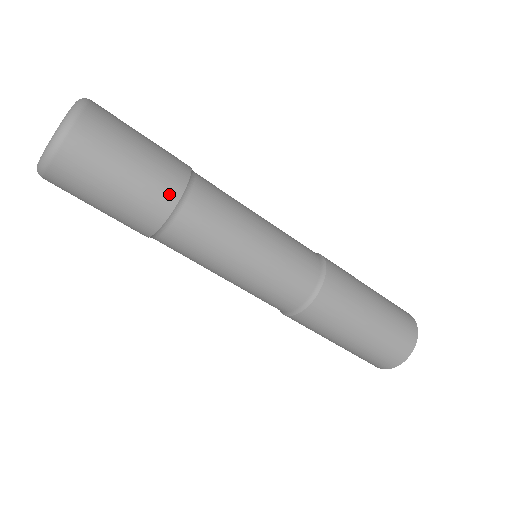
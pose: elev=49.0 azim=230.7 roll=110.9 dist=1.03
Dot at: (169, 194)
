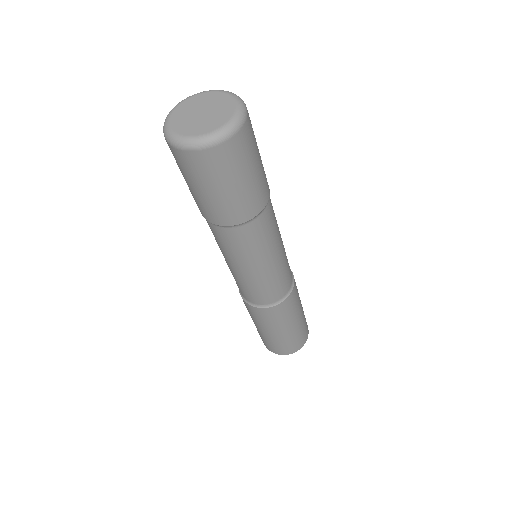
Dot at: (265, 196)
